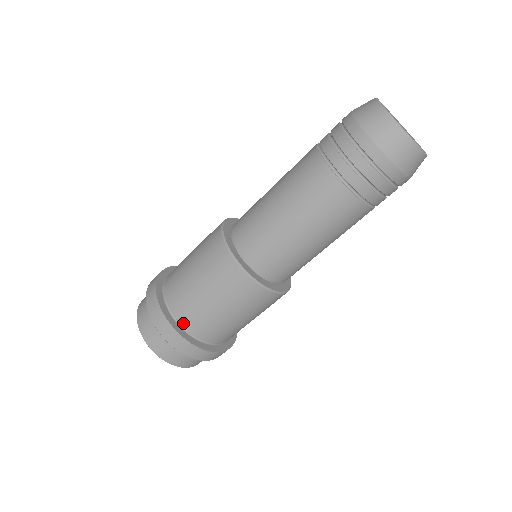
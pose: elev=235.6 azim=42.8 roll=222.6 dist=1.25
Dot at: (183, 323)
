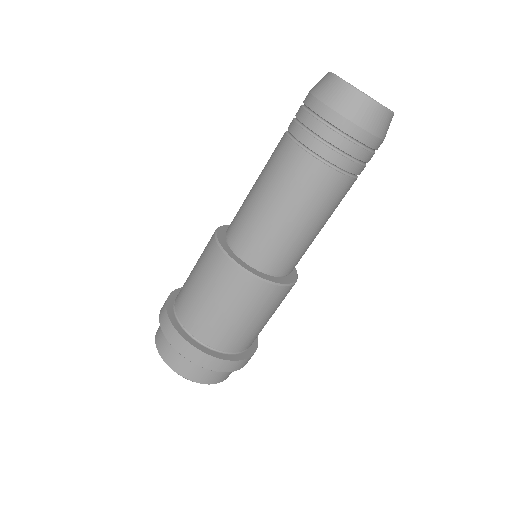
Dot at: (183, 322)
